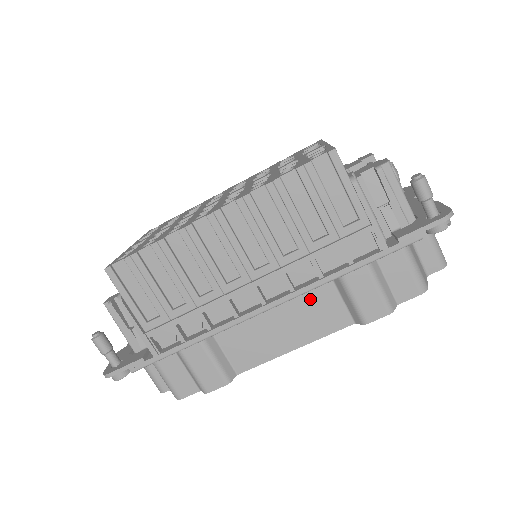
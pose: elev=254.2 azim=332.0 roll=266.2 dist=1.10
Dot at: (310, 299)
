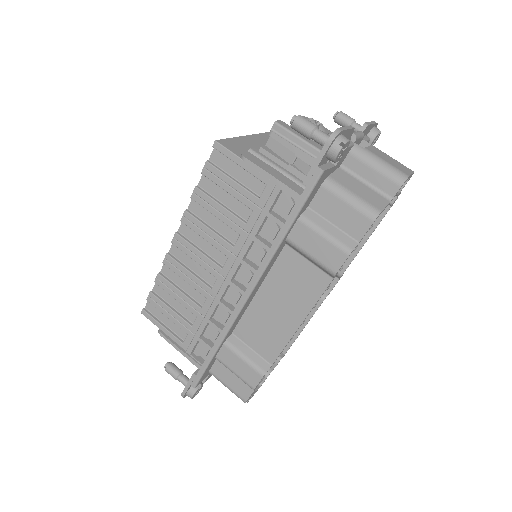
Dot at: (284, 273)
